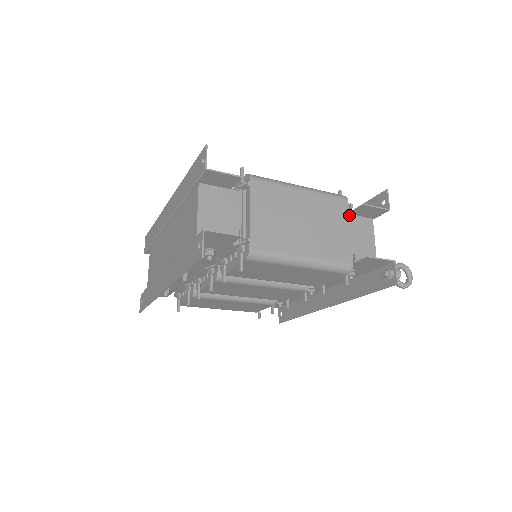
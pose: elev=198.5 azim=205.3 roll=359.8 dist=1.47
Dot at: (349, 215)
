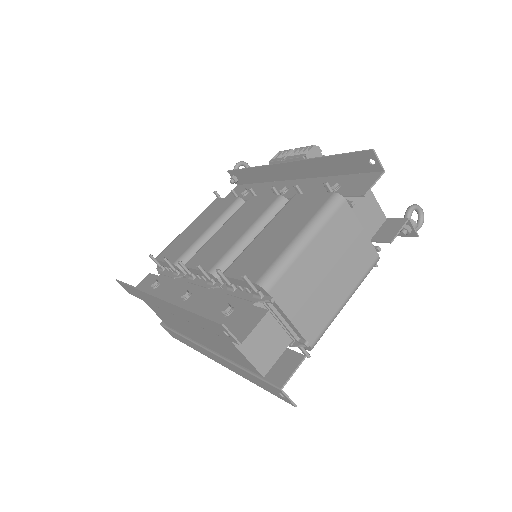
Dot at: (354, 214)
